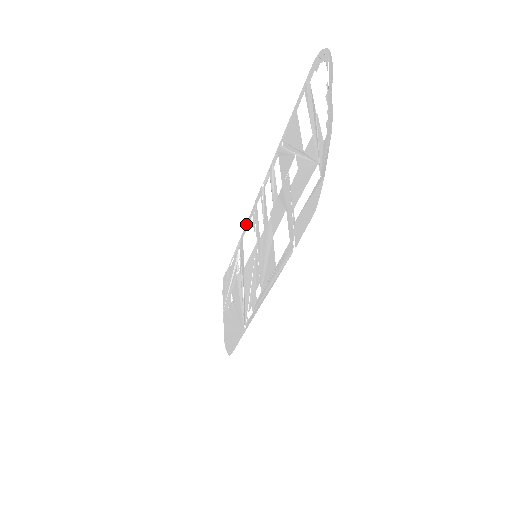
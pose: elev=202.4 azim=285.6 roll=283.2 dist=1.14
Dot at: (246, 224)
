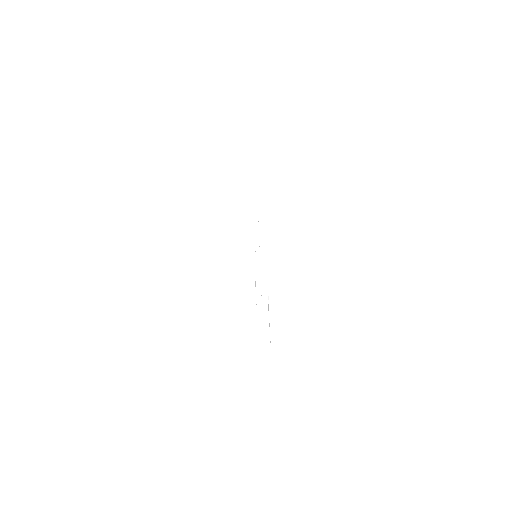
Dot at: occluded
